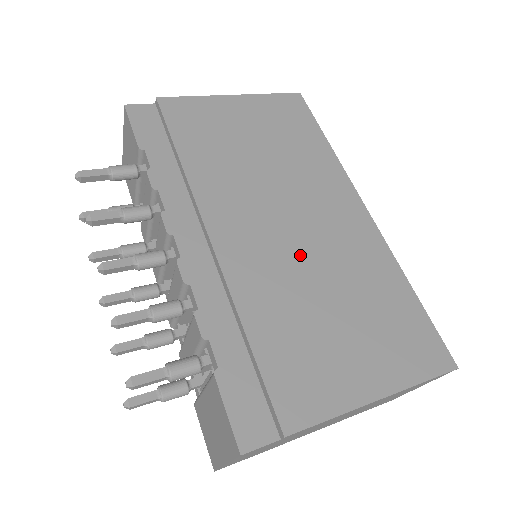
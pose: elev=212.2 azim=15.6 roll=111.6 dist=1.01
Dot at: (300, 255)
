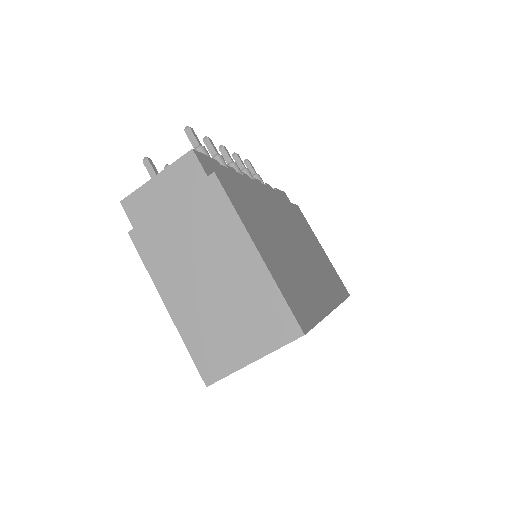
Dot at: (290, 243)
